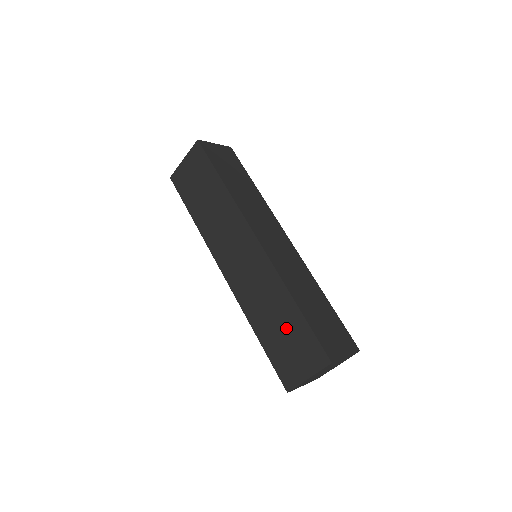
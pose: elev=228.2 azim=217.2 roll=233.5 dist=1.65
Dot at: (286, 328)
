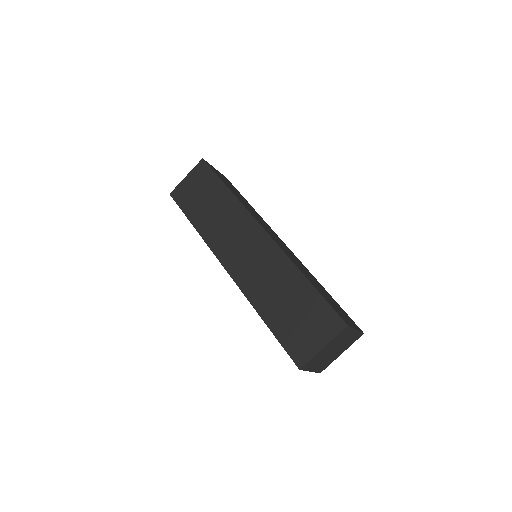
Dot at: (296, 304)
